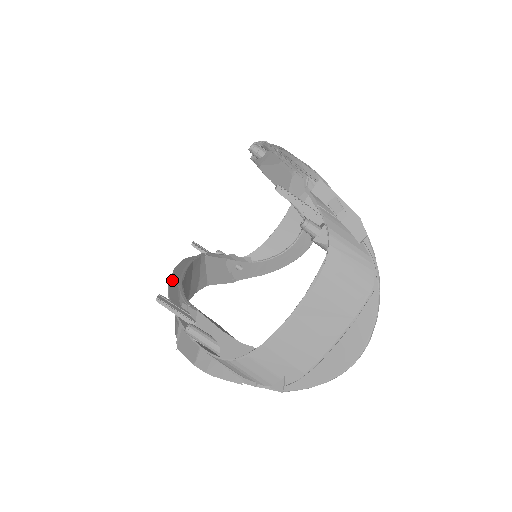
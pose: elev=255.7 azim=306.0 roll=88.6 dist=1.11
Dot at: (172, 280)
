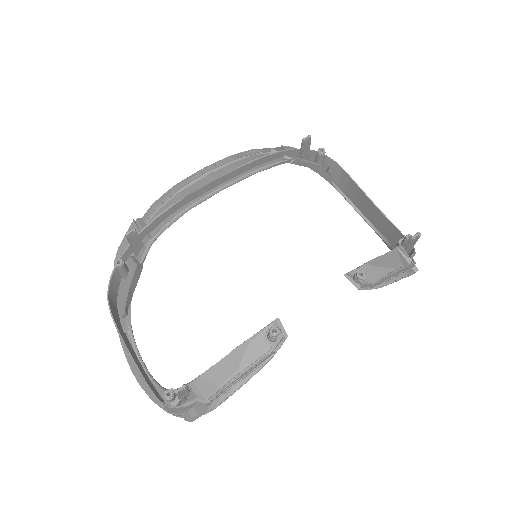
Dot at: (191, 196)
